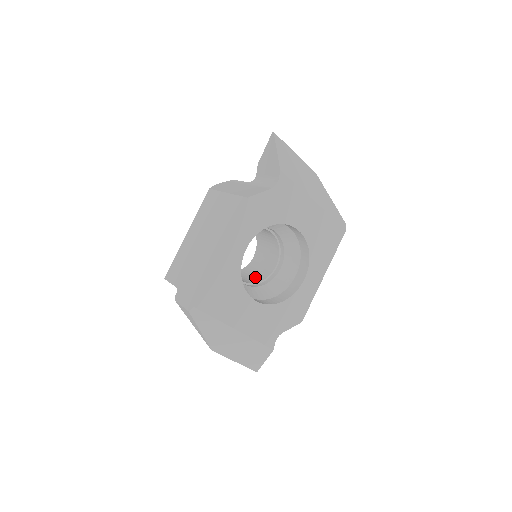
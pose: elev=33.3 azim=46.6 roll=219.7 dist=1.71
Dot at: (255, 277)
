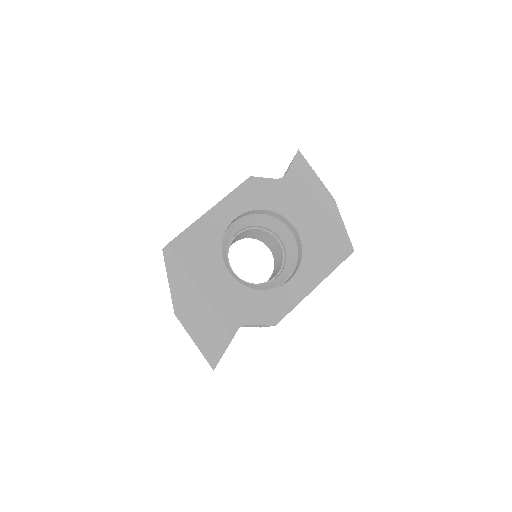
Dot at: occluded
